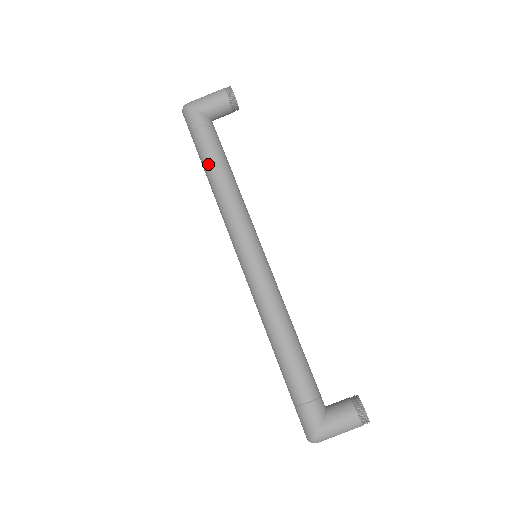
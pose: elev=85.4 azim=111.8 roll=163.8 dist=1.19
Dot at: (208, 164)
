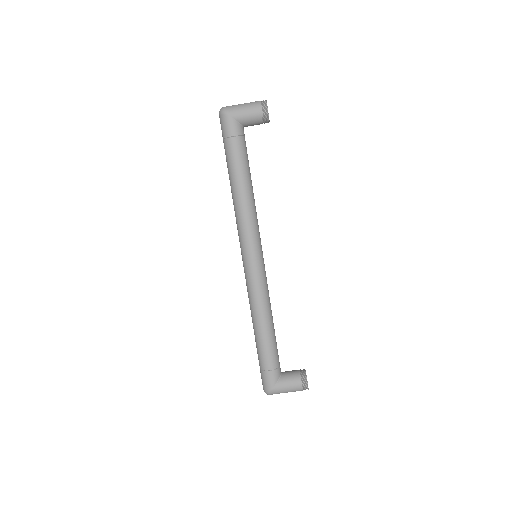
Dot at: (233, 172)
